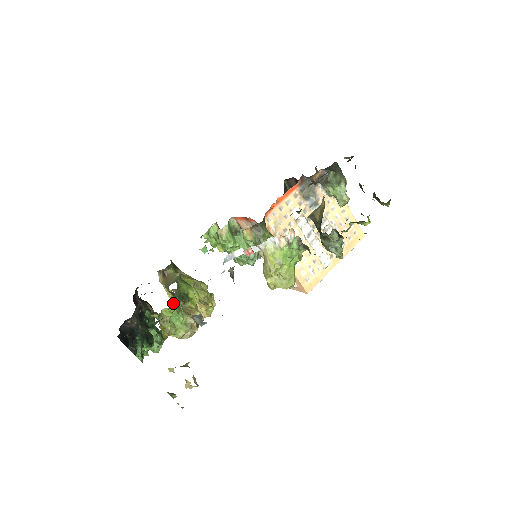
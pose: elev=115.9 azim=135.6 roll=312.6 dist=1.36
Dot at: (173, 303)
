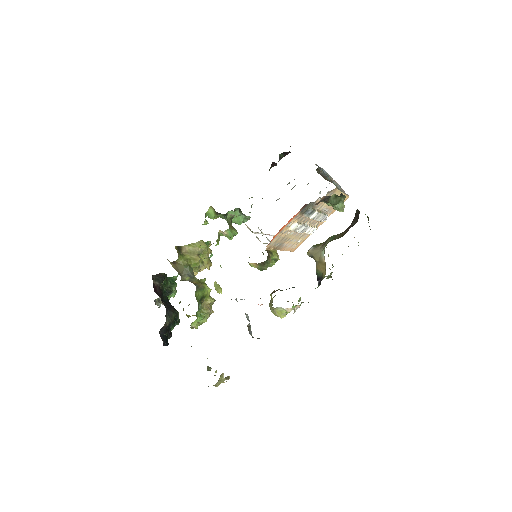
Dot at: (197, 316)
